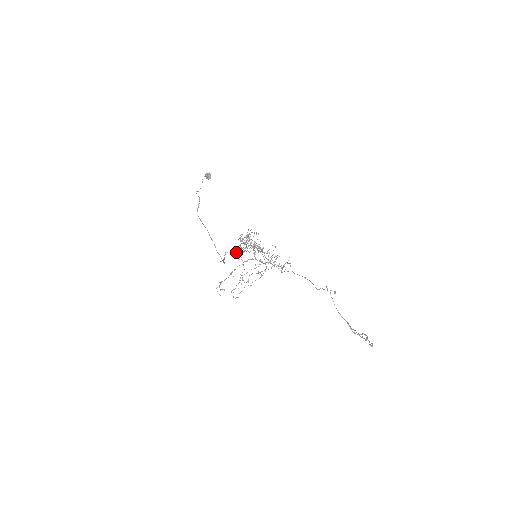
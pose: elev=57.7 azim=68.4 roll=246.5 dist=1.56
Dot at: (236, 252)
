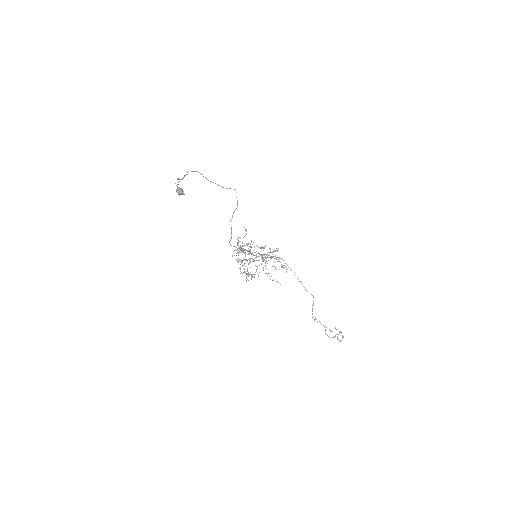
Dot at: occluded
